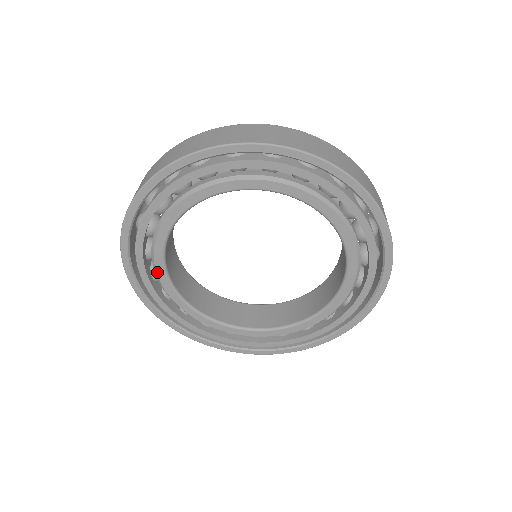
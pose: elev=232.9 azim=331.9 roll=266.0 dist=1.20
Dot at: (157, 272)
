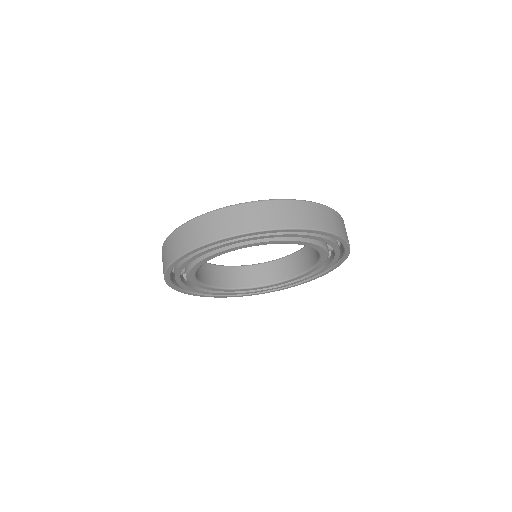
Dot at: (191, 269)
